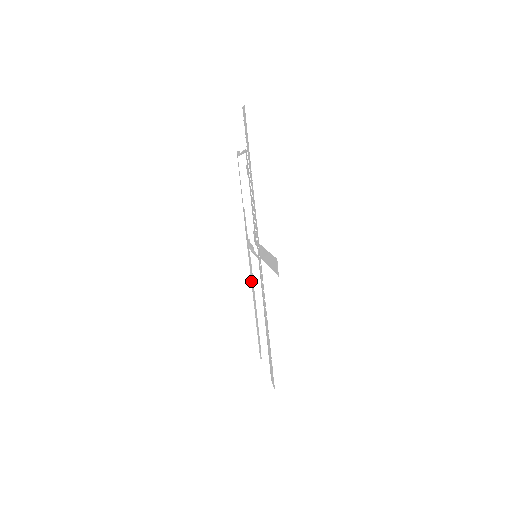
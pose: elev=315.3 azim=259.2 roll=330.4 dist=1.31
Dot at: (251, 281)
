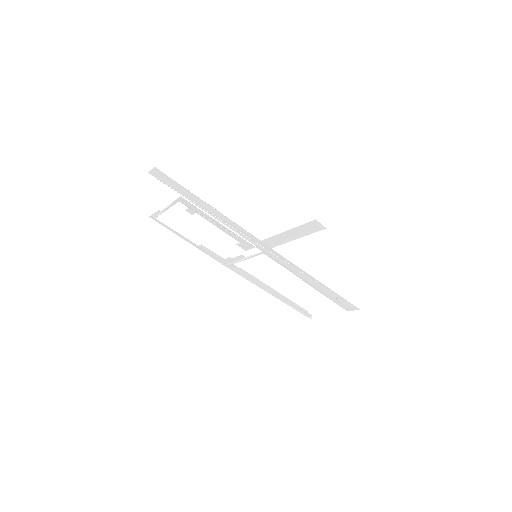
Dot at: (253, 283)
